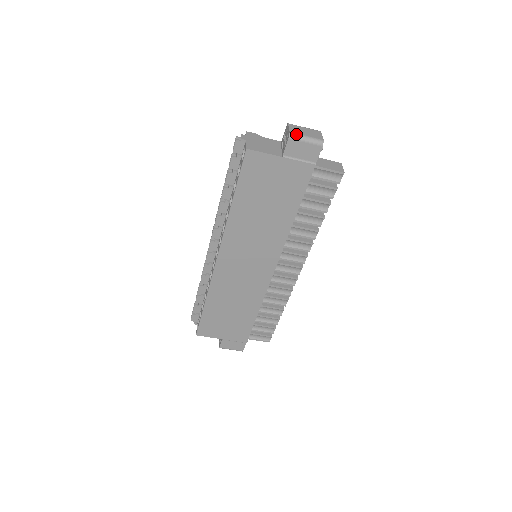
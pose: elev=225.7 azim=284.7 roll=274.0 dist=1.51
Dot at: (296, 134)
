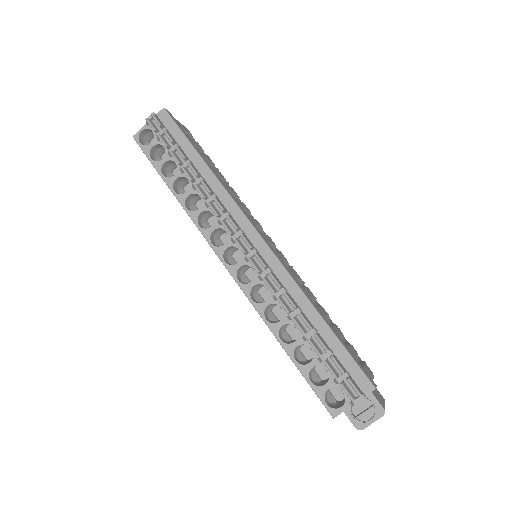
Dot at: (362, 428)
